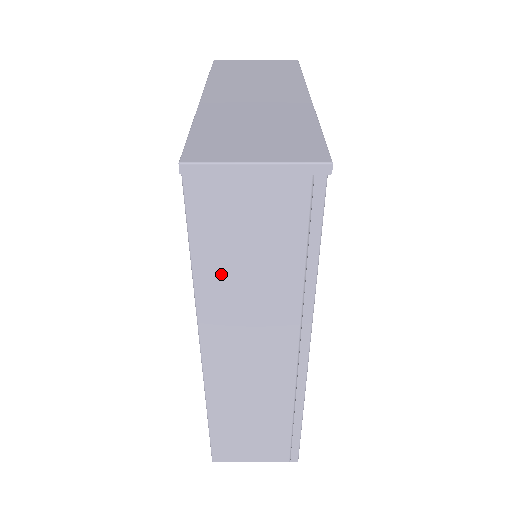
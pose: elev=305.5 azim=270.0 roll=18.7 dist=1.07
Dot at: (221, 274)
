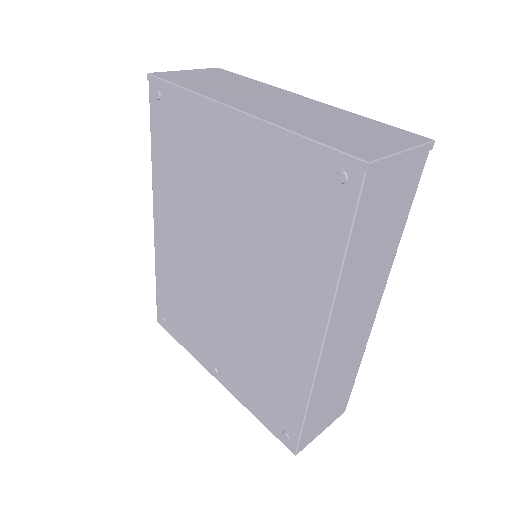
Dot at: (358, 258)
